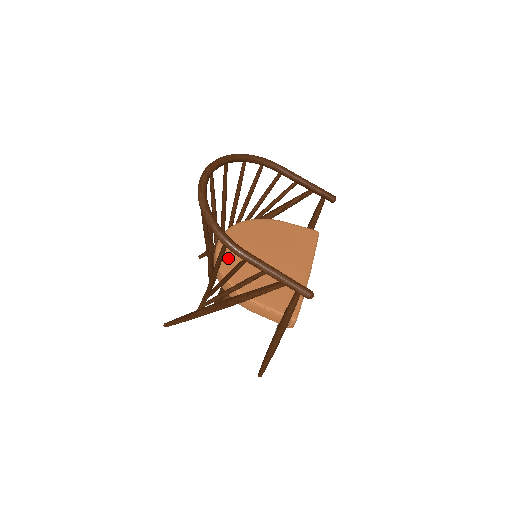
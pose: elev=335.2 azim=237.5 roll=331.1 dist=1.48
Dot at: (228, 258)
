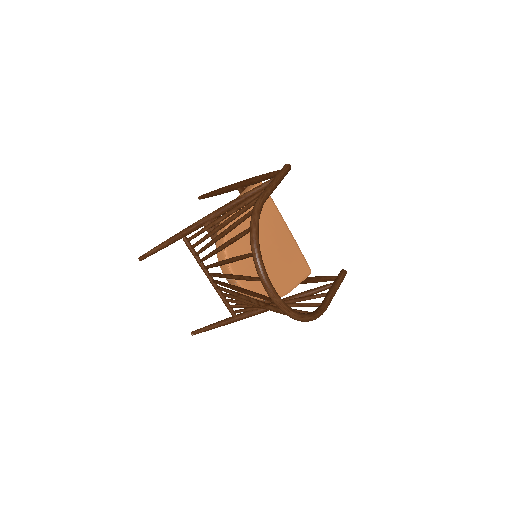
Dot at: (254, 285)
